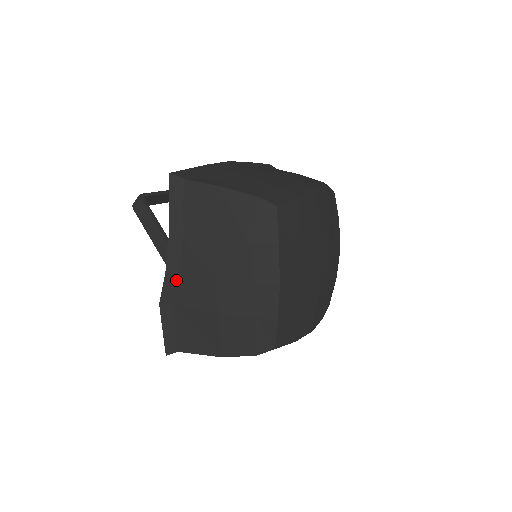
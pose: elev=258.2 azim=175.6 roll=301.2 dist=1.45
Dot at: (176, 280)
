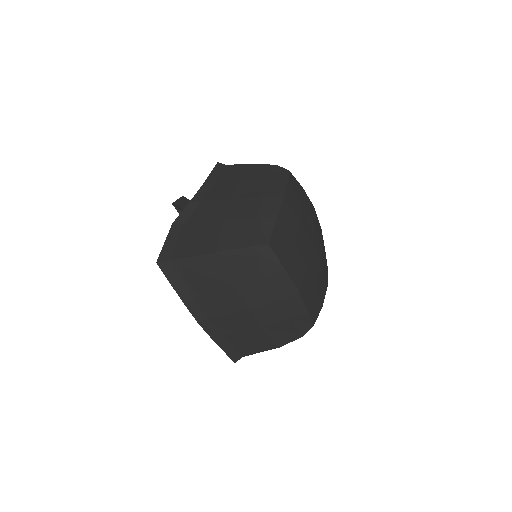
Dot at: (196, 207)
